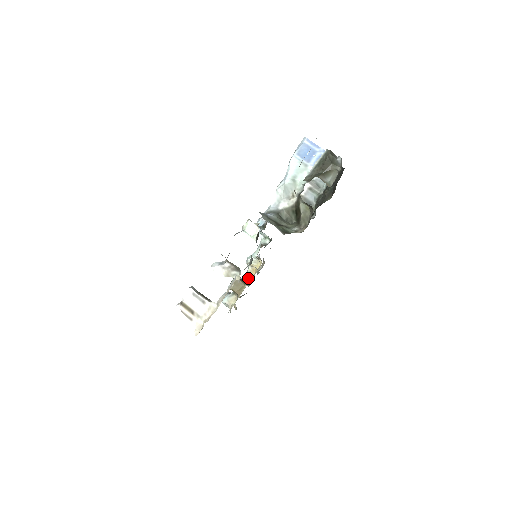
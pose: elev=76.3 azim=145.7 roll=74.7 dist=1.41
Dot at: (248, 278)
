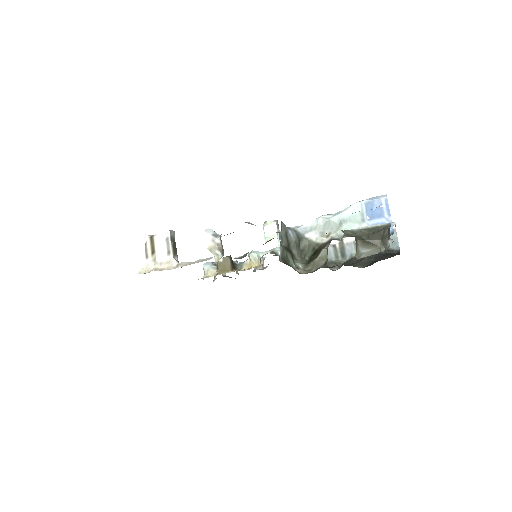
Dot at: (240, 267)
